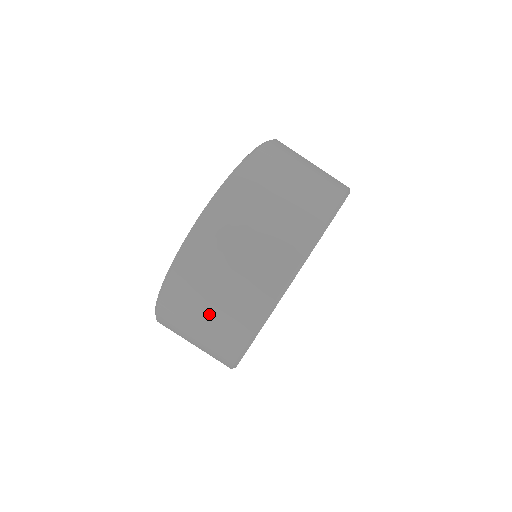
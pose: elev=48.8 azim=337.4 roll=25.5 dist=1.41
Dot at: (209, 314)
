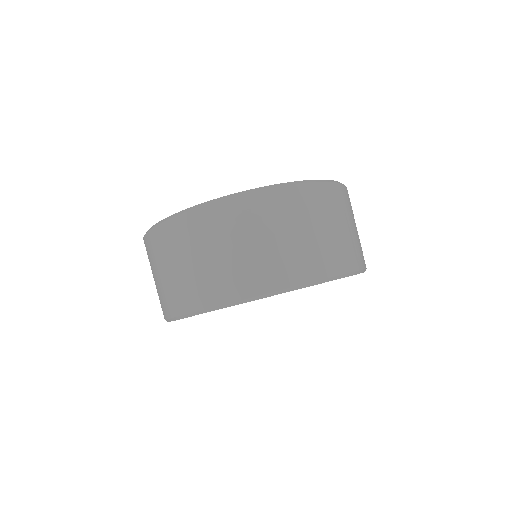
Dot at: (215, 257)
